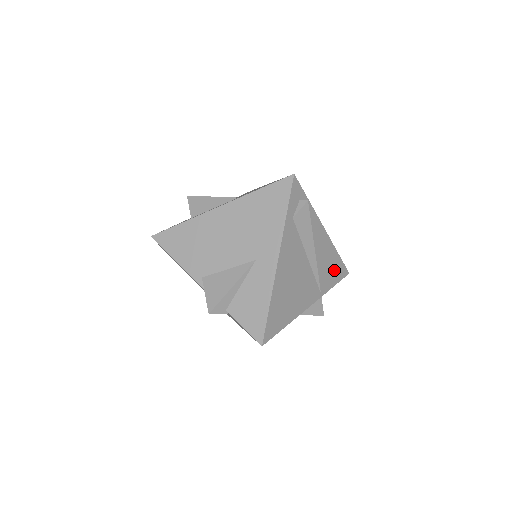
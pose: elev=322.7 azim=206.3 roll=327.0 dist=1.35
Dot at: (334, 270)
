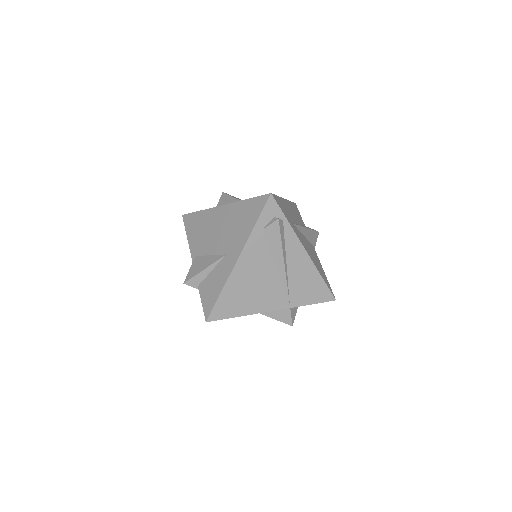
Dot at: (313, 290)
